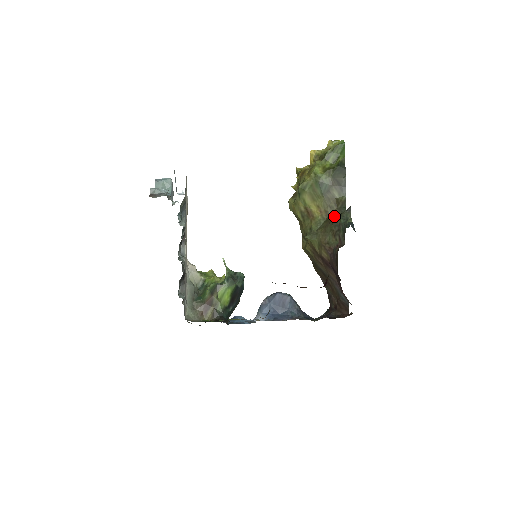
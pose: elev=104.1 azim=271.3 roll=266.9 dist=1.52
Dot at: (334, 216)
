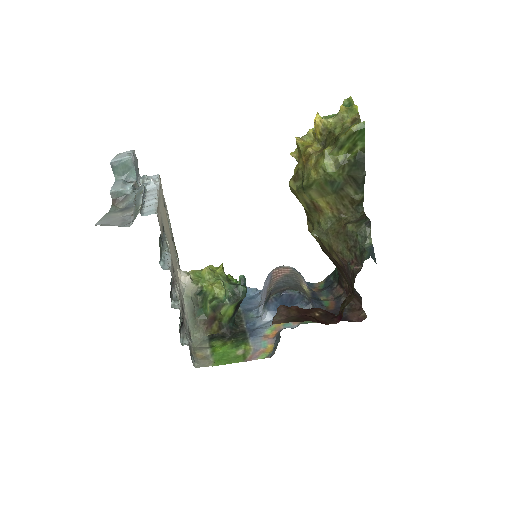
Dot at: (349, 226)
